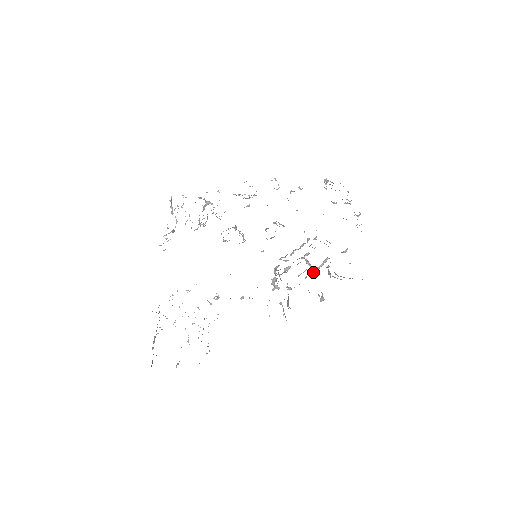
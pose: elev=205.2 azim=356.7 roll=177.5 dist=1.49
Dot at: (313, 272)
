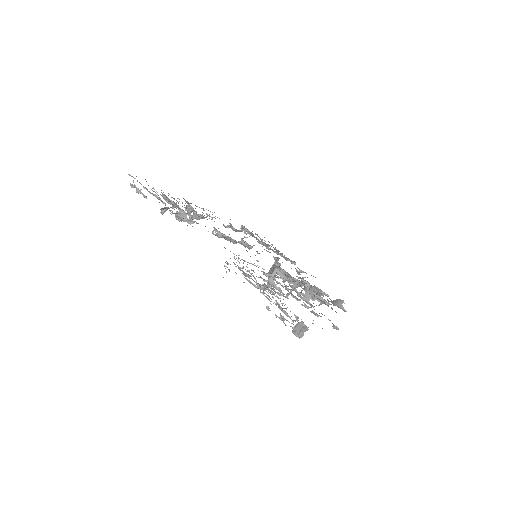
Dot at: occluded
